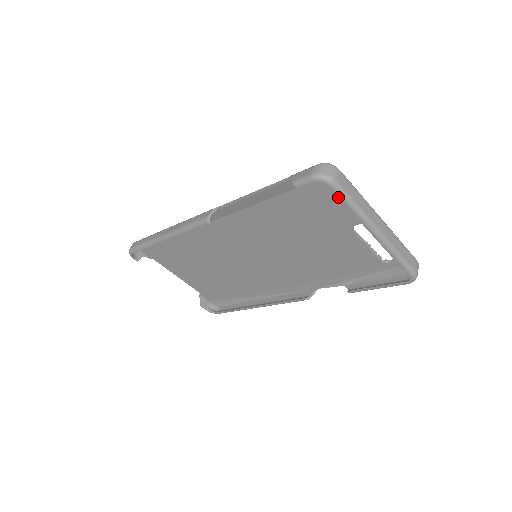
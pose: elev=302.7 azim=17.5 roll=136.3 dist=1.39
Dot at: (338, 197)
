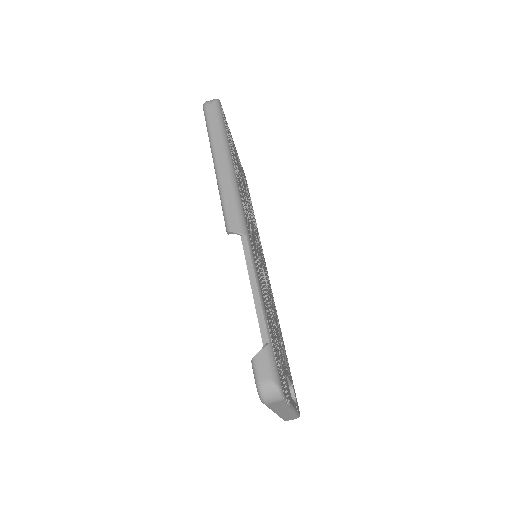
Dot at: occluded
